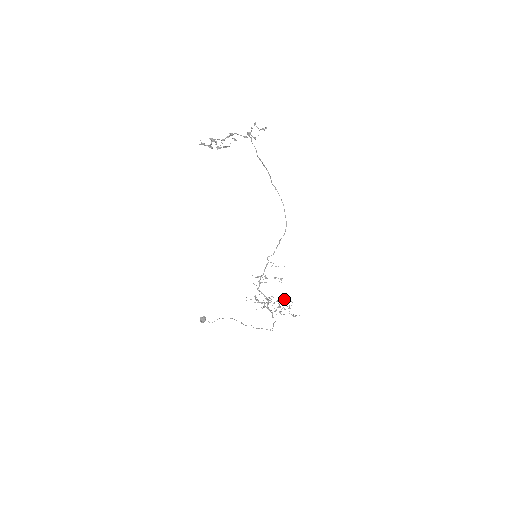
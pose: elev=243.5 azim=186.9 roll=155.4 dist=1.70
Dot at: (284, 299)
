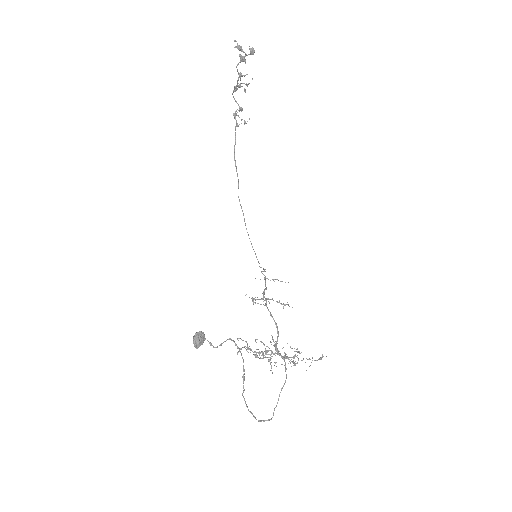
Dot at: occluded
